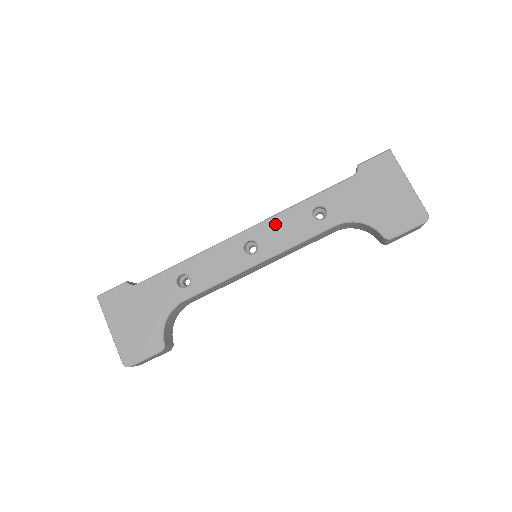
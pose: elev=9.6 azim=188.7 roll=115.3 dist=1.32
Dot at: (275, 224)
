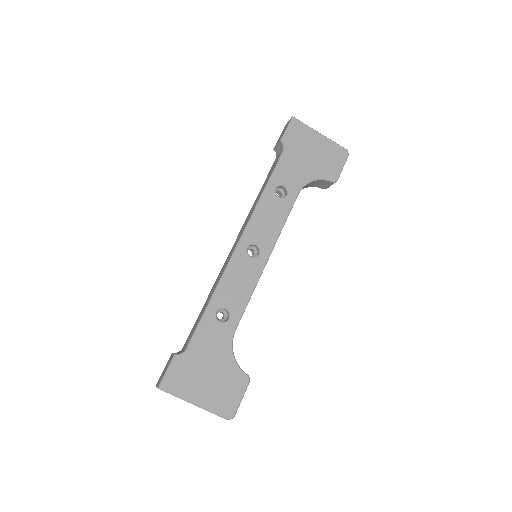
Dot at: (258, 221)
